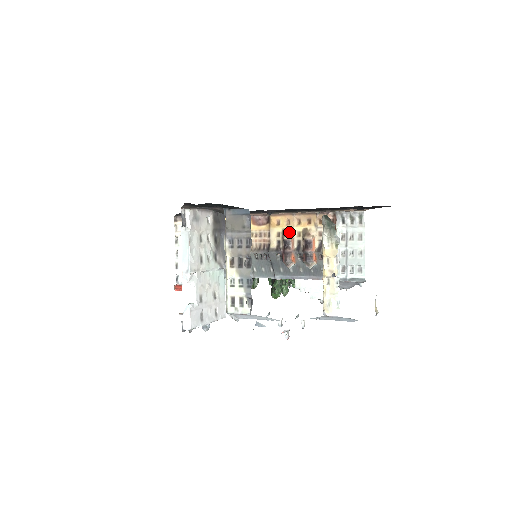
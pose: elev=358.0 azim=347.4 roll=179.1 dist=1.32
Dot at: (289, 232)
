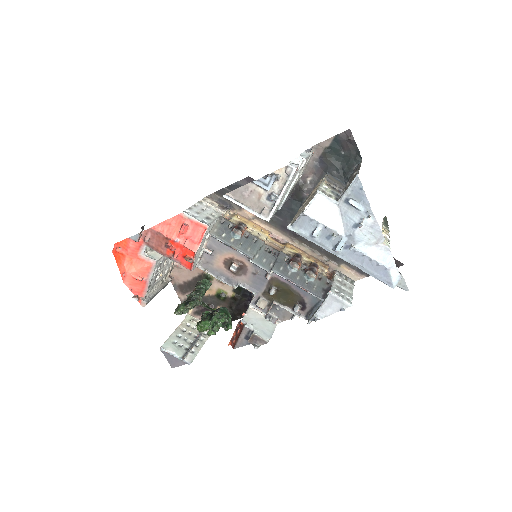
Dot at: occluded
